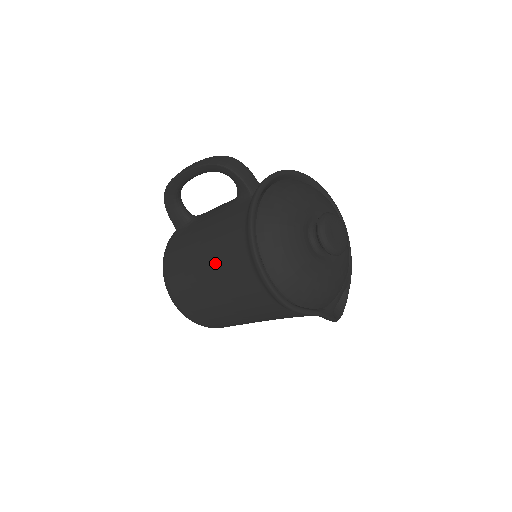
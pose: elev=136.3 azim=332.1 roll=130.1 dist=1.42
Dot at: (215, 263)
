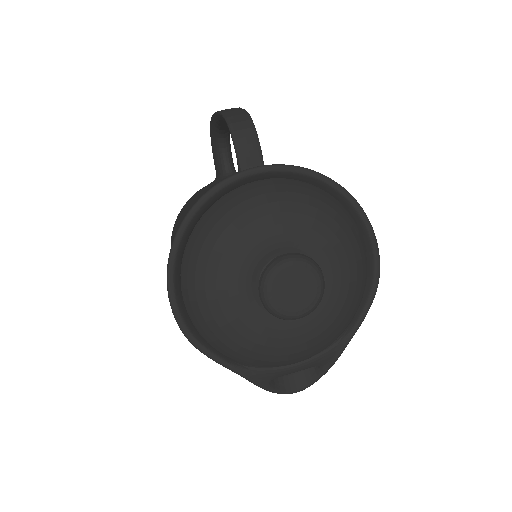
Dot at: occluded
